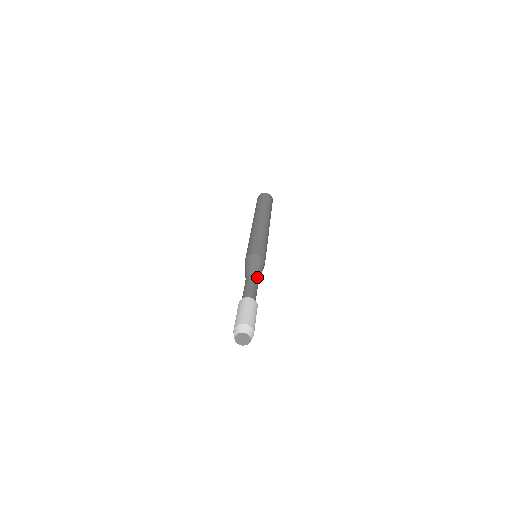
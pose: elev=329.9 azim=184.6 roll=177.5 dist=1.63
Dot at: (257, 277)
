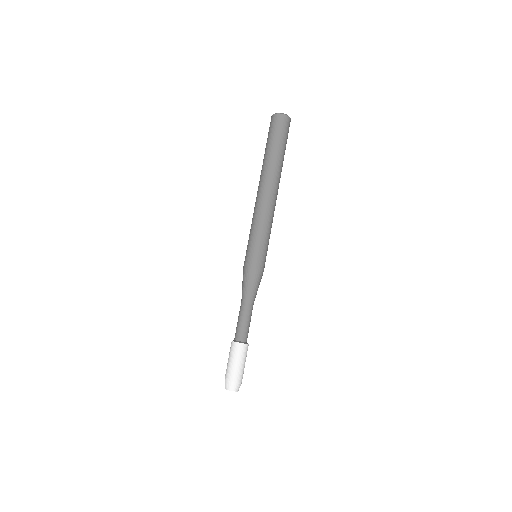
Dot at: occluded
